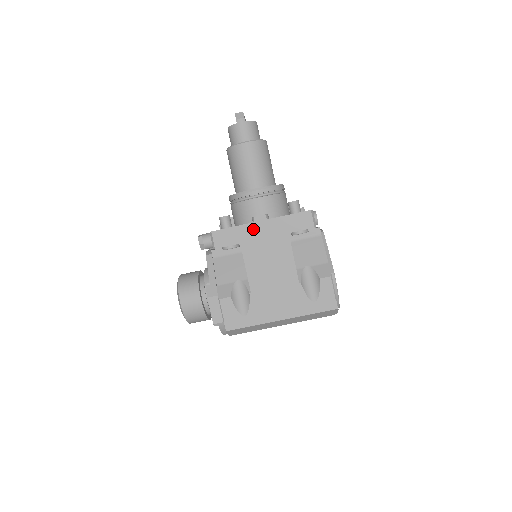
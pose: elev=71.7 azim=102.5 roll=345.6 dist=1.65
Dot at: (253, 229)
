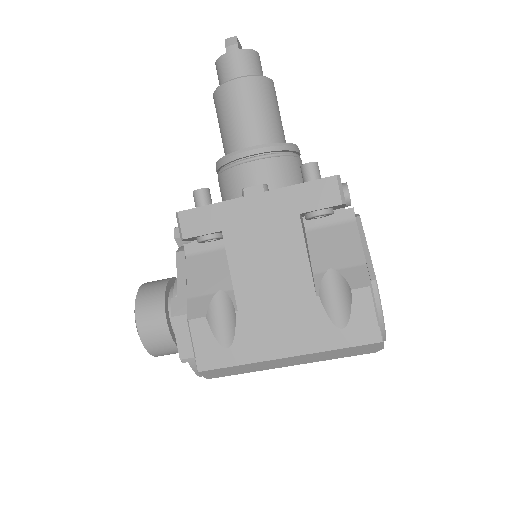
Dot at: (242, 207)
